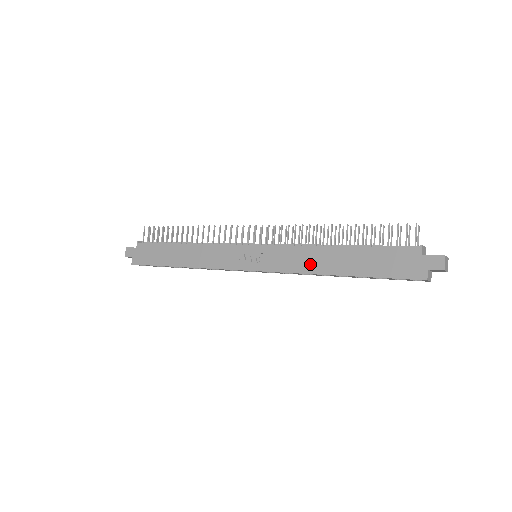
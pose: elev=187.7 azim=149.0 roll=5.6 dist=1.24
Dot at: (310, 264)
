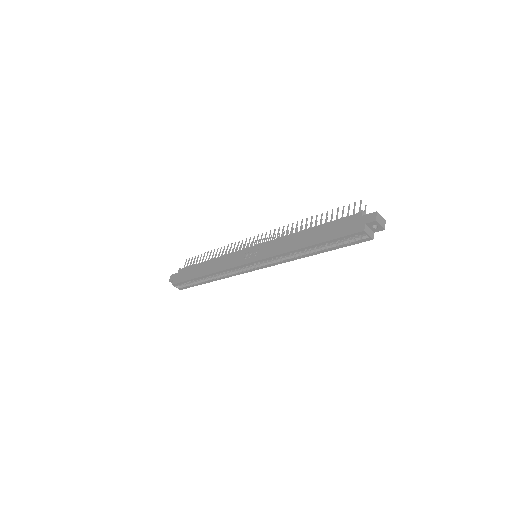
Dot at: (288, 246)
